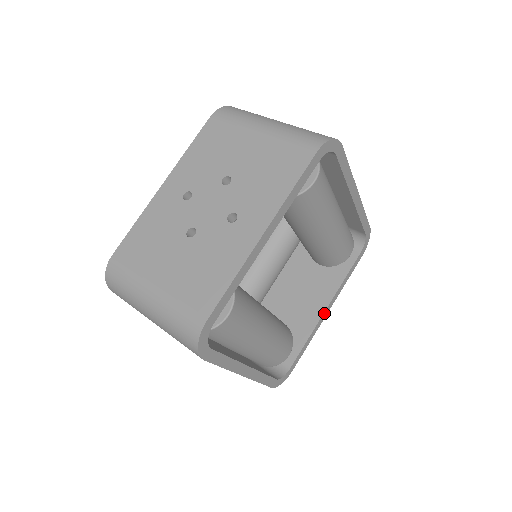
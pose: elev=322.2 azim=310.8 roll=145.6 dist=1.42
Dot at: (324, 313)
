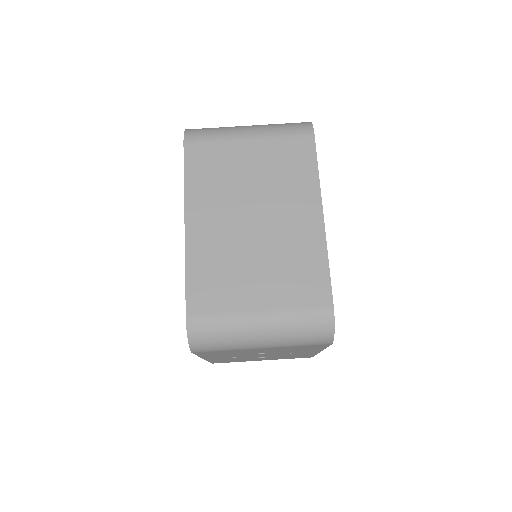
Dot at: occluded
